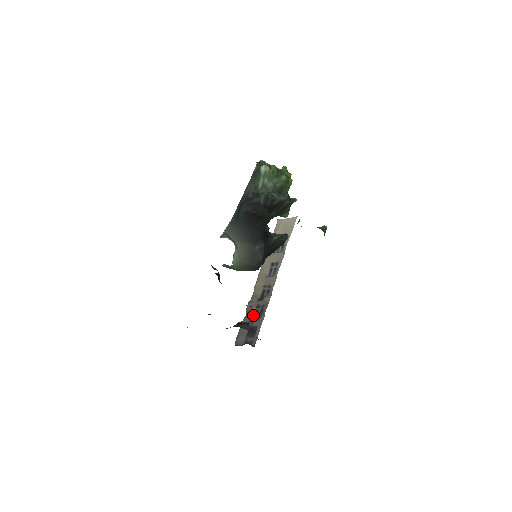
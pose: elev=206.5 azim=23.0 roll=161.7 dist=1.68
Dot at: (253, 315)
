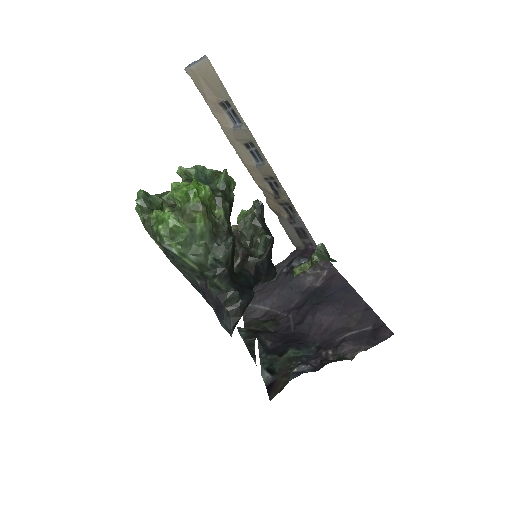
Dot at: (285, 215)
